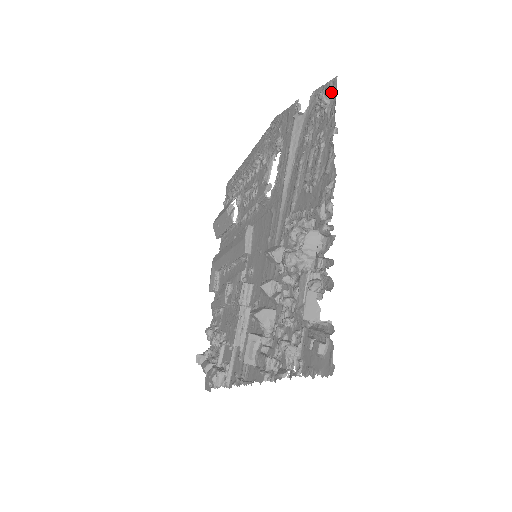
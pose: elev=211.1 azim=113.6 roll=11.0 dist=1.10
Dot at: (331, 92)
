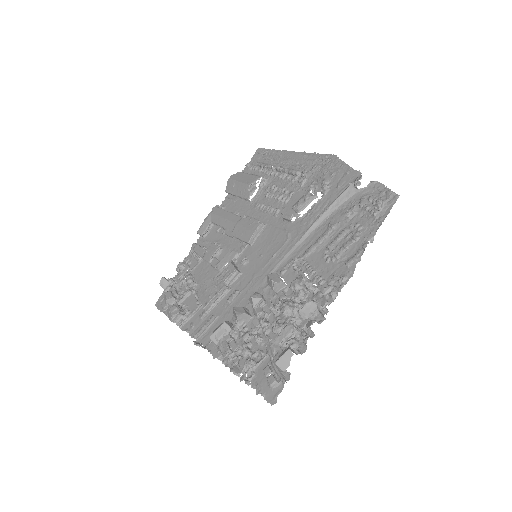
Dot at: (387, 203)
